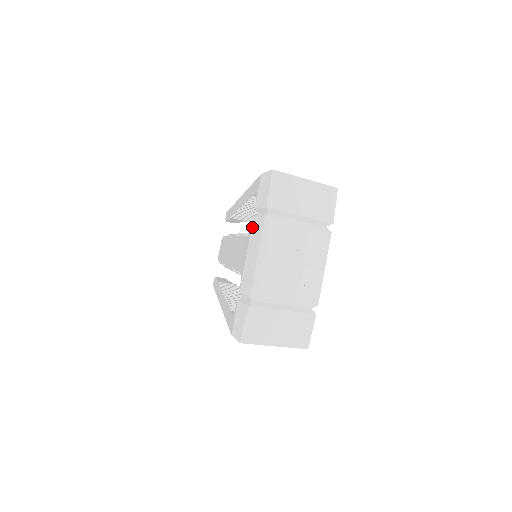
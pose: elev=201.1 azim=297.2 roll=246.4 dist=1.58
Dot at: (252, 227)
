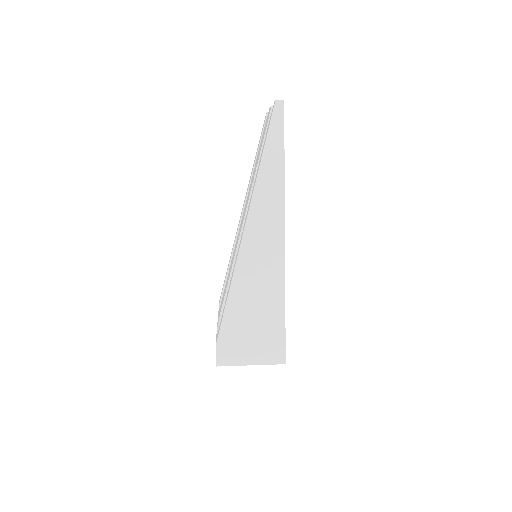
Dot at: occluded
